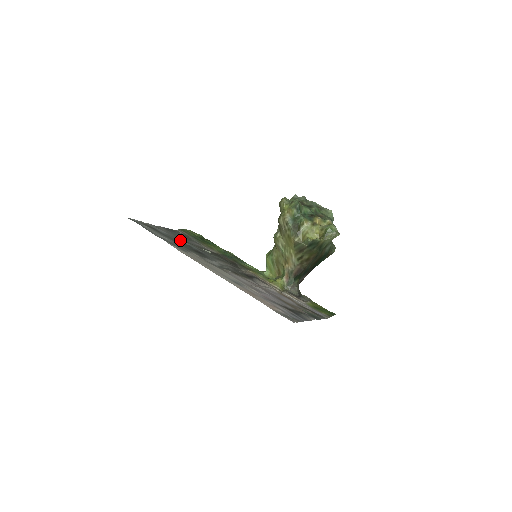
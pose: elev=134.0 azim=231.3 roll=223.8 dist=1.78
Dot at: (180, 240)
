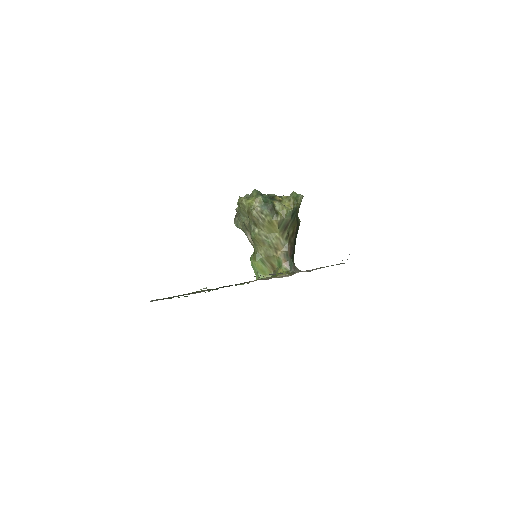
Dot at: occluded
